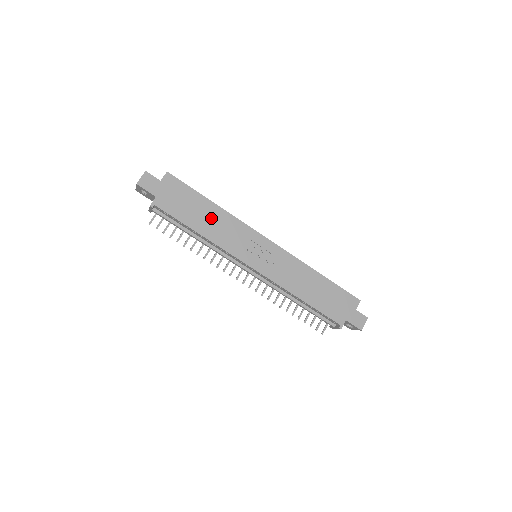
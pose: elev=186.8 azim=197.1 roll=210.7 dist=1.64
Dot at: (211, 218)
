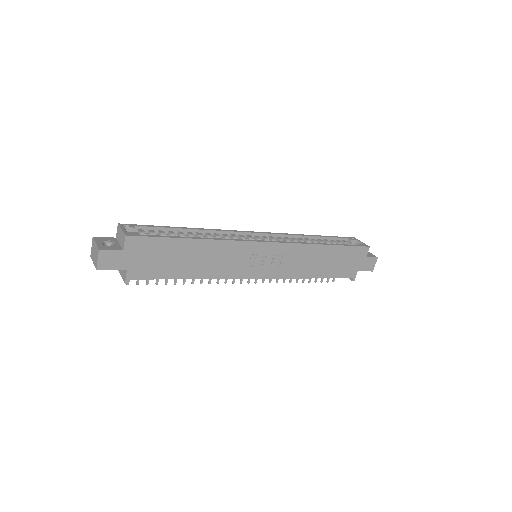
Dot at: (199, 256)
